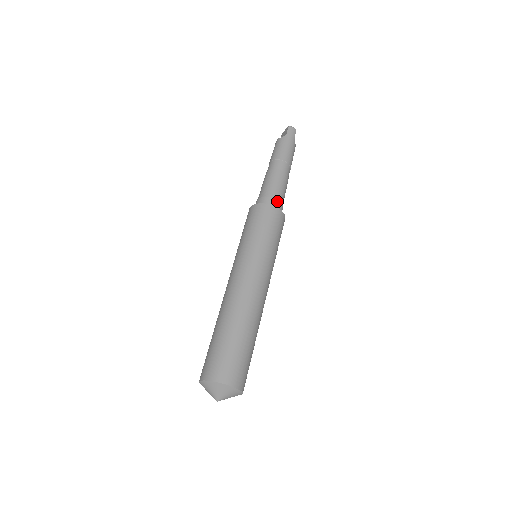
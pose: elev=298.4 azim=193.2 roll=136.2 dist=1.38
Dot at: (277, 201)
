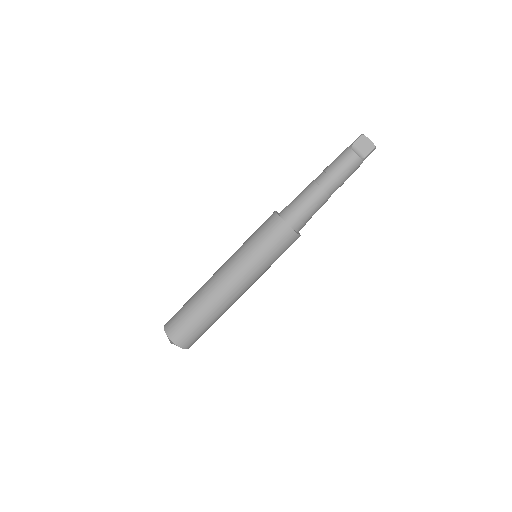
Dot at: occluded
